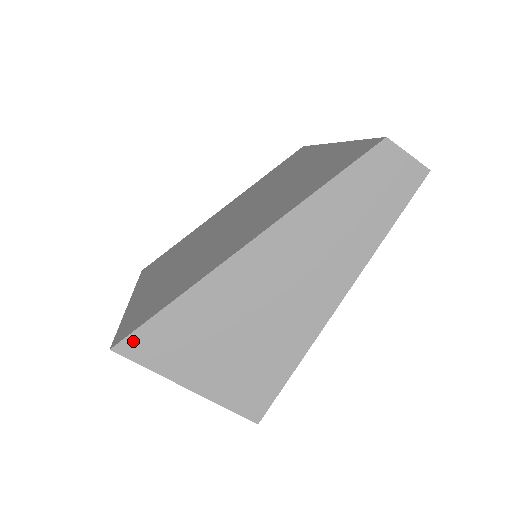
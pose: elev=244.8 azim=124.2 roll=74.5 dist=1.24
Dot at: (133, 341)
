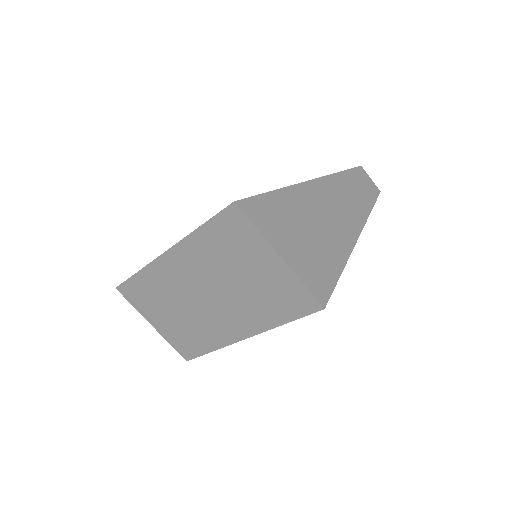
Dot at: (249, 204)
